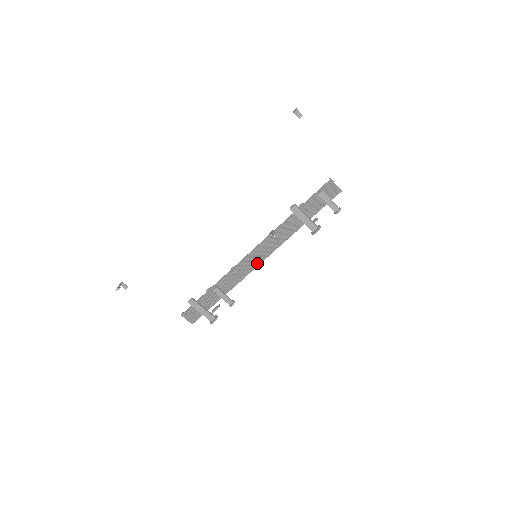
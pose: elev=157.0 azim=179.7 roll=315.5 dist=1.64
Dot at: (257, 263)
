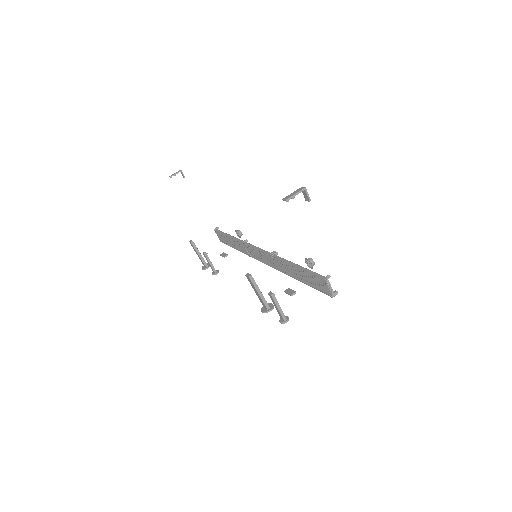
Dot at: (260, 259)
